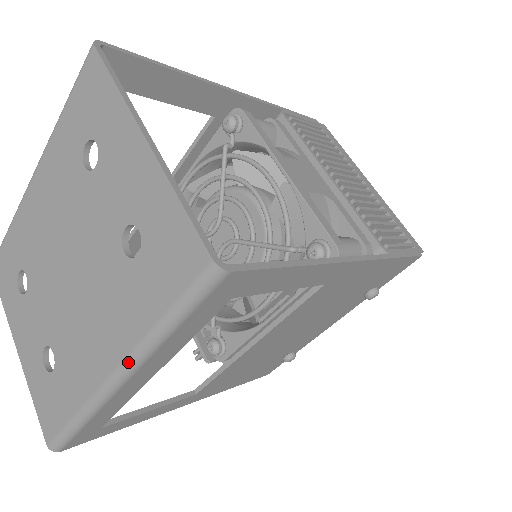
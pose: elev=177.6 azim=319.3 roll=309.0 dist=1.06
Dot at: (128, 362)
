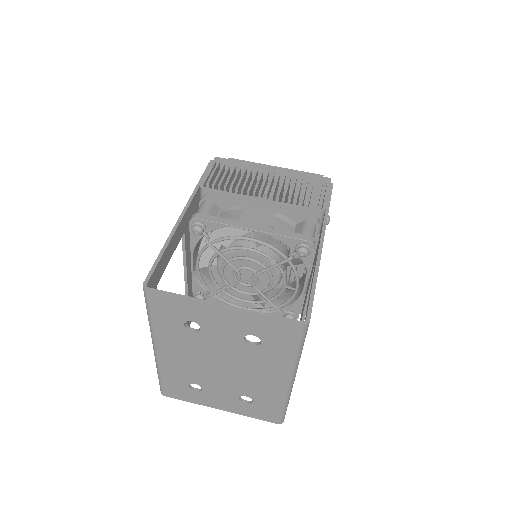
Dot at: (292, 374)
